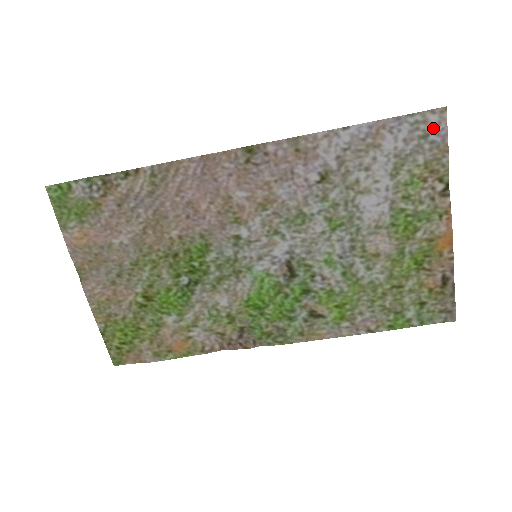
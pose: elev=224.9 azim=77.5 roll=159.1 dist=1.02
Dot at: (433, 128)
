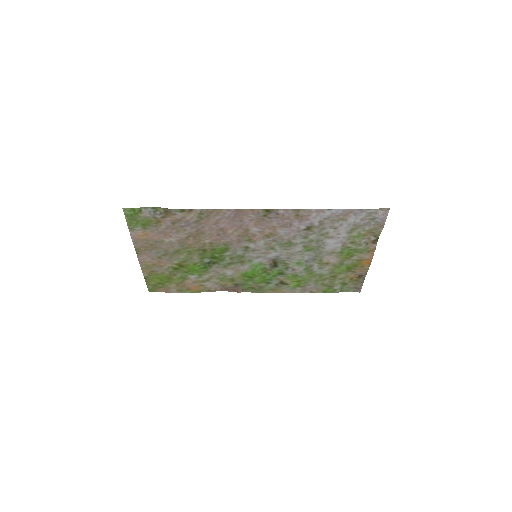
Dot at: (379, 216)
